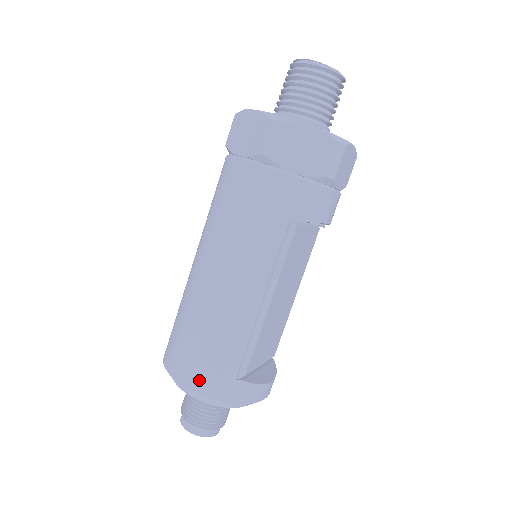
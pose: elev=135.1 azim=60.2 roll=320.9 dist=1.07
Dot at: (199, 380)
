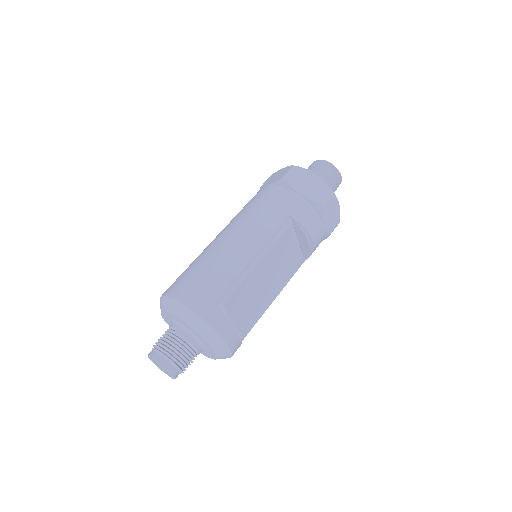
Dot at: (188, 295)
